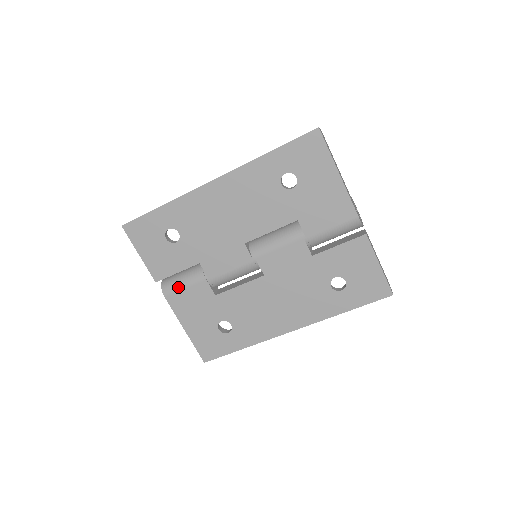
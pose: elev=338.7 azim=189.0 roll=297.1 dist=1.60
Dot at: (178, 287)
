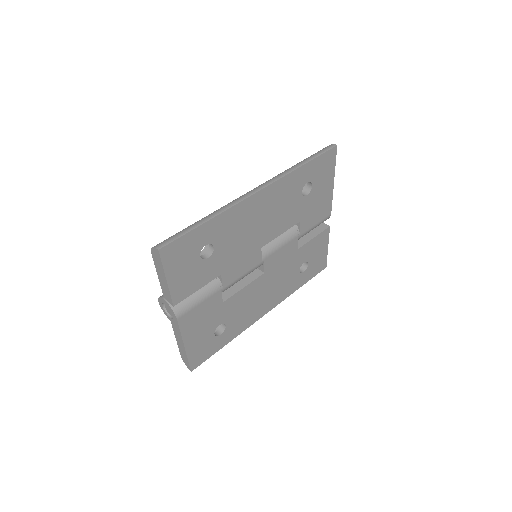
Dot at: (193, 304)
